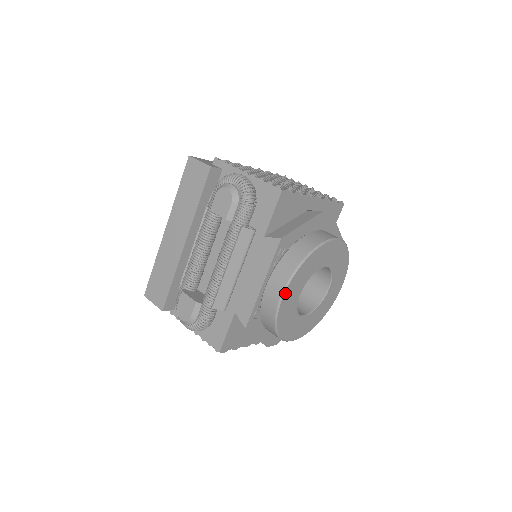
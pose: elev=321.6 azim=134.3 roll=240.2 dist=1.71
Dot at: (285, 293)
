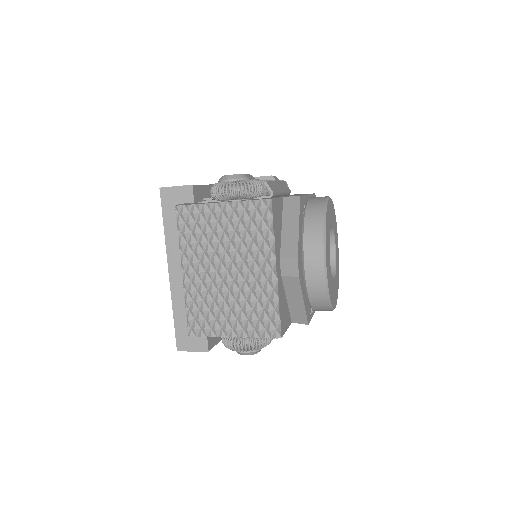
Dot at: (330, 199)
